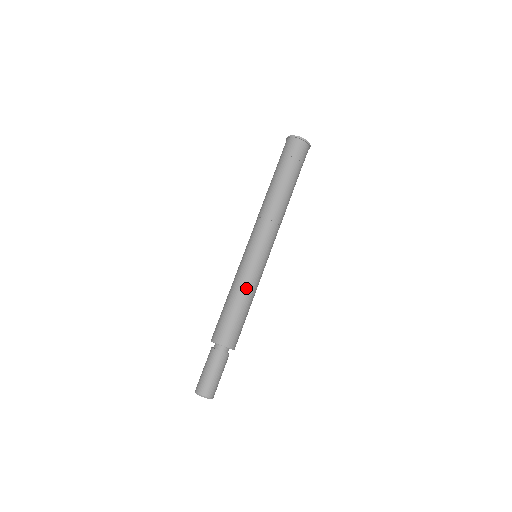
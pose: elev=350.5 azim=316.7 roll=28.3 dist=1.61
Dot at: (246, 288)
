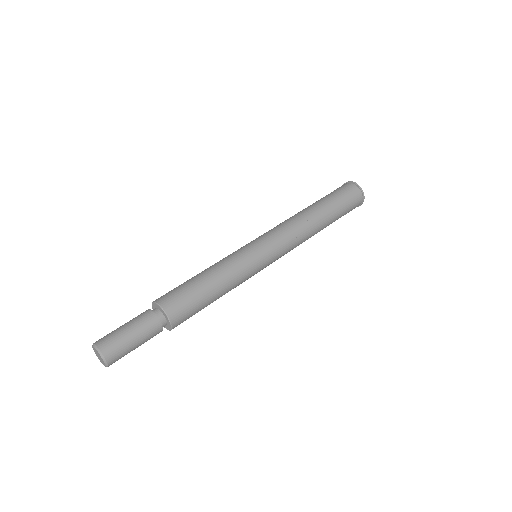
Dot at: (223, 265)
